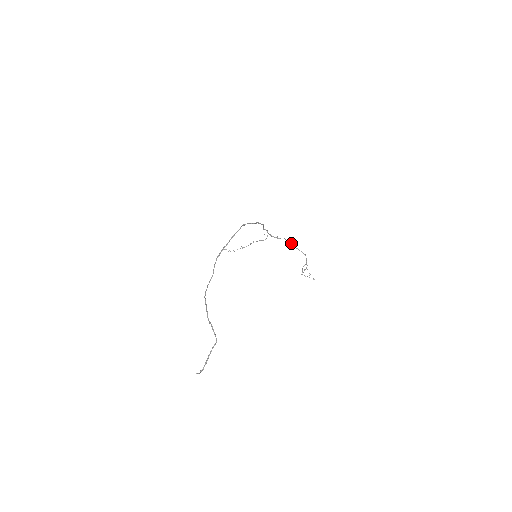
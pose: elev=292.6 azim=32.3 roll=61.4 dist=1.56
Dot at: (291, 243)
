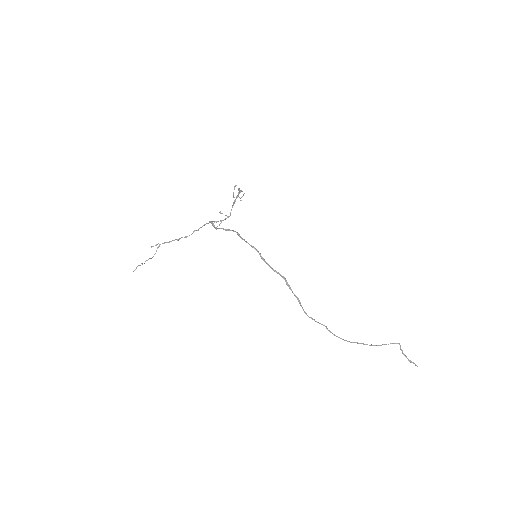
Dot at: (235, 201)
